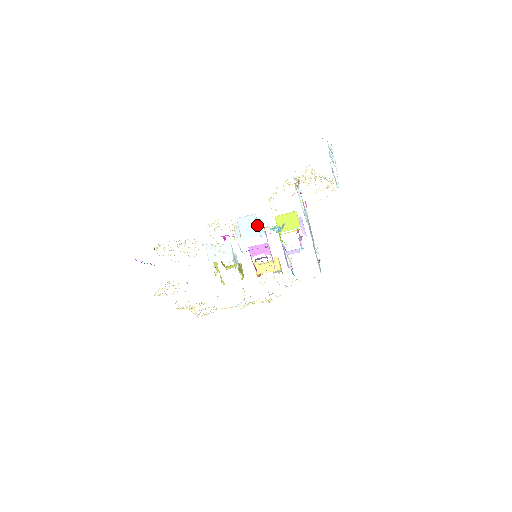
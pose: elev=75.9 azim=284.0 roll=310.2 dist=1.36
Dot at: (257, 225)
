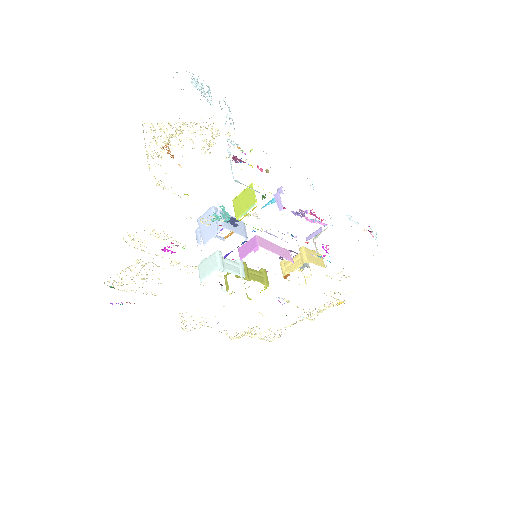
Dot at: occluded
